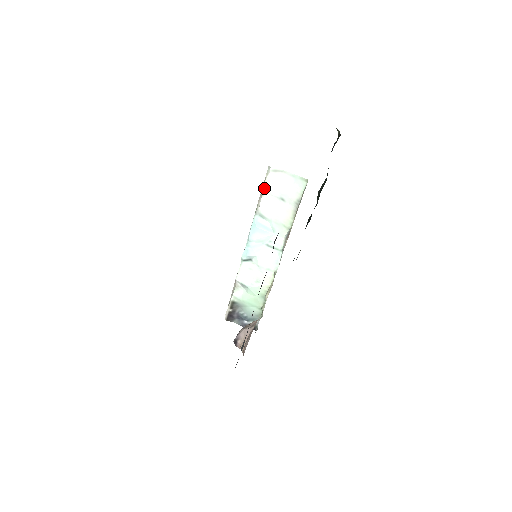
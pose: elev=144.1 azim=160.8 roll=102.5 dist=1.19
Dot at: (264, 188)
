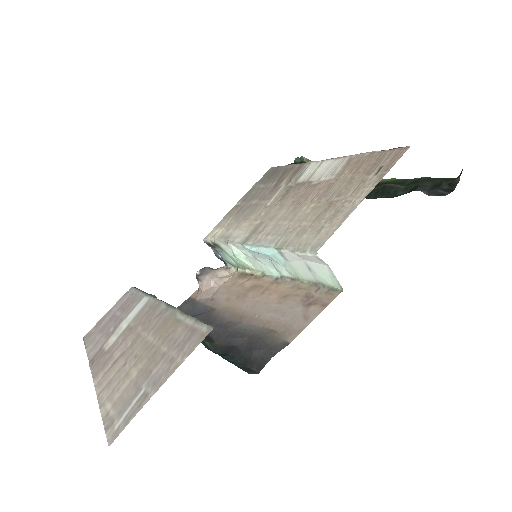
Dot at: (299, 253)
